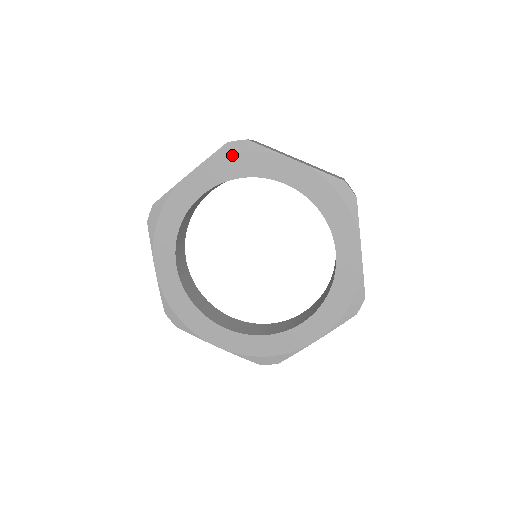
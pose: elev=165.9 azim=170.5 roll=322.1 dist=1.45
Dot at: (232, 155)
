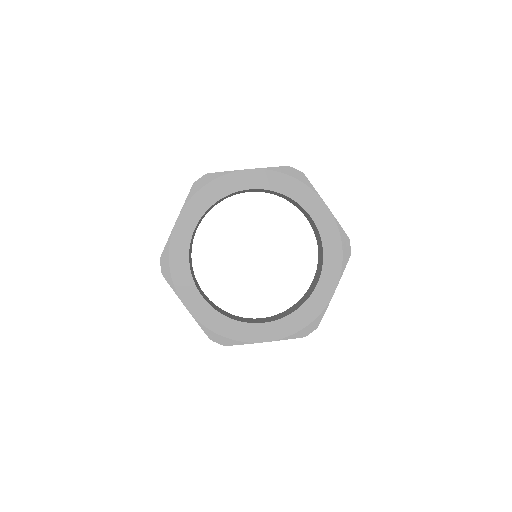
Dot at: (287, 176)
